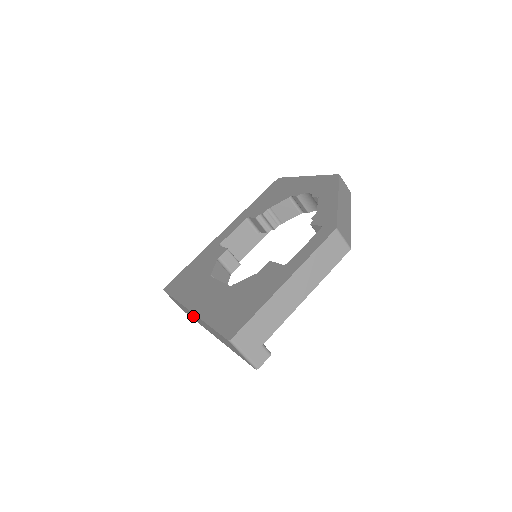
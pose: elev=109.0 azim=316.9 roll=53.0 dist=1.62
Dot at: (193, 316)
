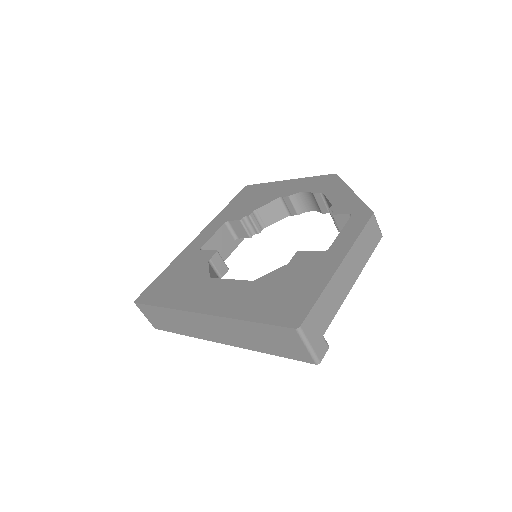
Dot at: (193, 325)
